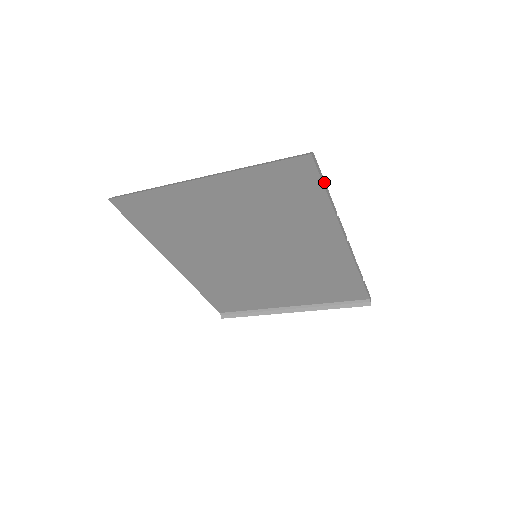
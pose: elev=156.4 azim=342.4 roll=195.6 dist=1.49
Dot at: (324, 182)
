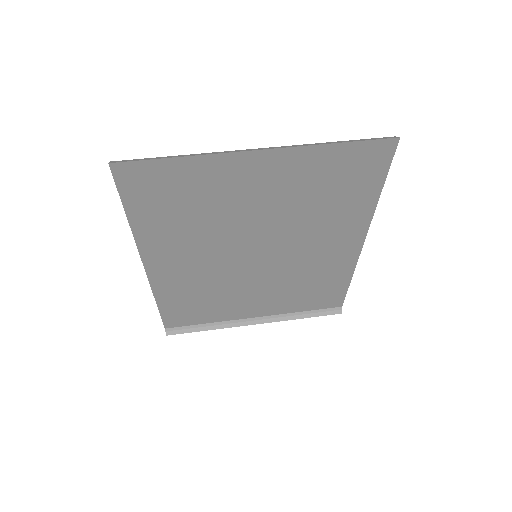
Dot at: (384, 173)
